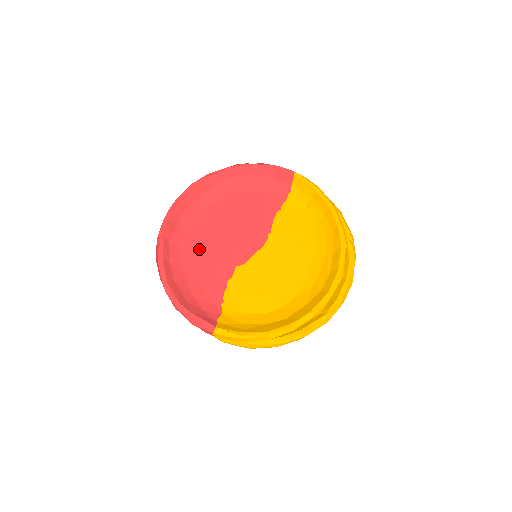
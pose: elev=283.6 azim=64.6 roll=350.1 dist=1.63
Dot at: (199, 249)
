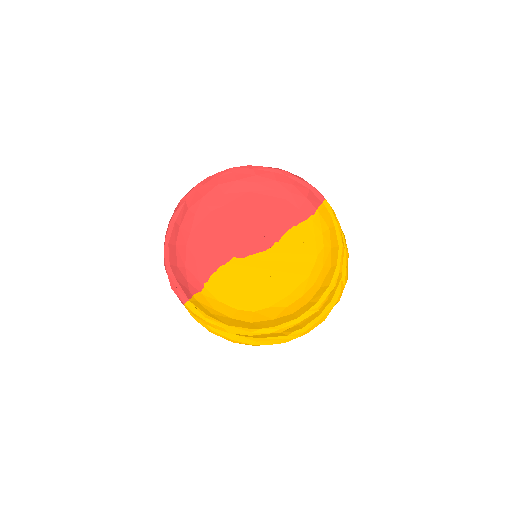
Dot at: (210, 227)
